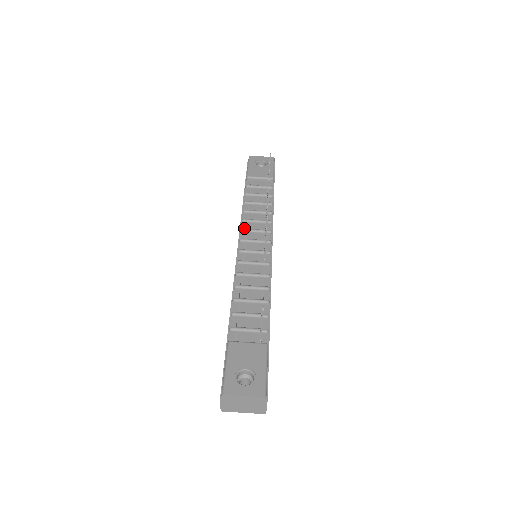
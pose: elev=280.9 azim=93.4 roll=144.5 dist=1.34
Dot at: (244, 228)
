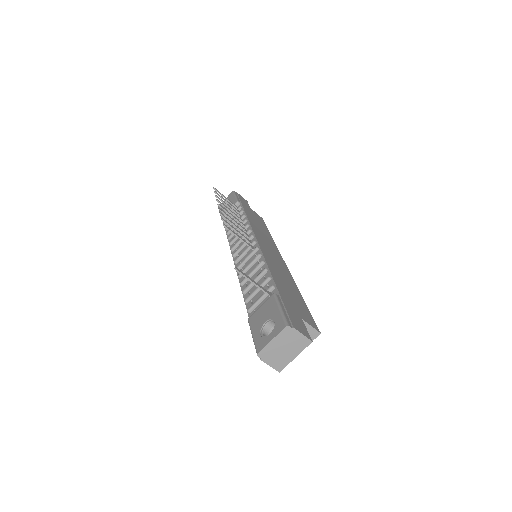
Dot at: occluded
